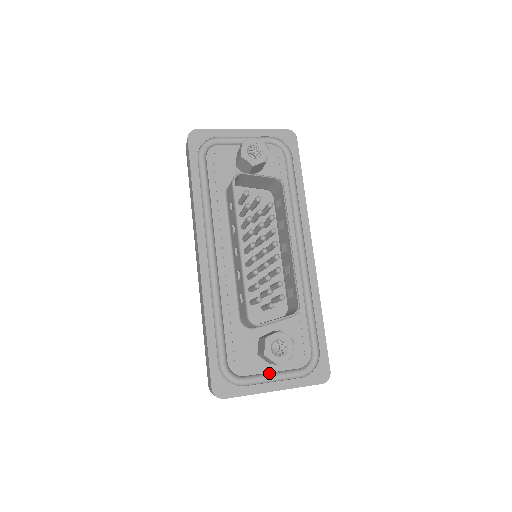
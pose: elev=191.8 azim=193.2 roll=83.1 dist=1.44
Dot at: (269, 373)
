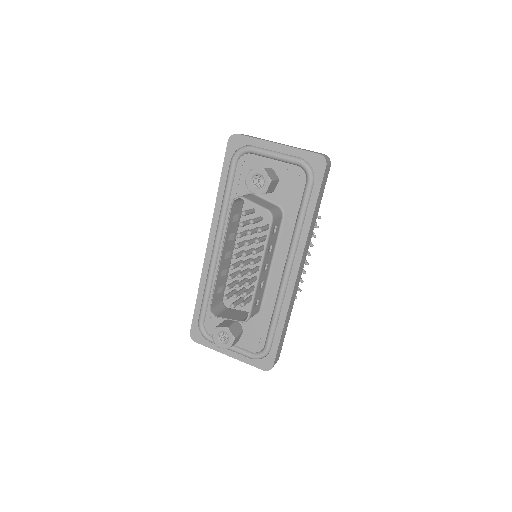
Dot at: occluded
